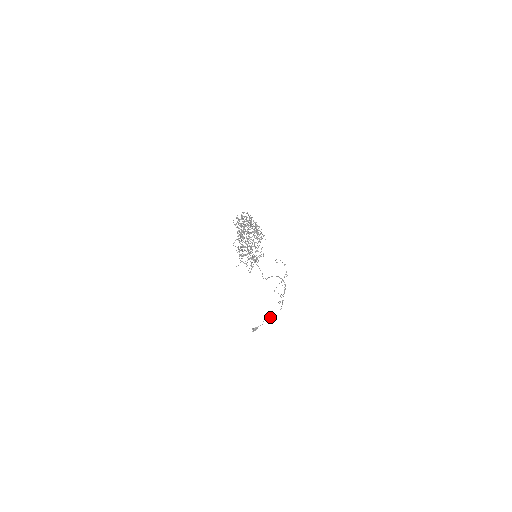
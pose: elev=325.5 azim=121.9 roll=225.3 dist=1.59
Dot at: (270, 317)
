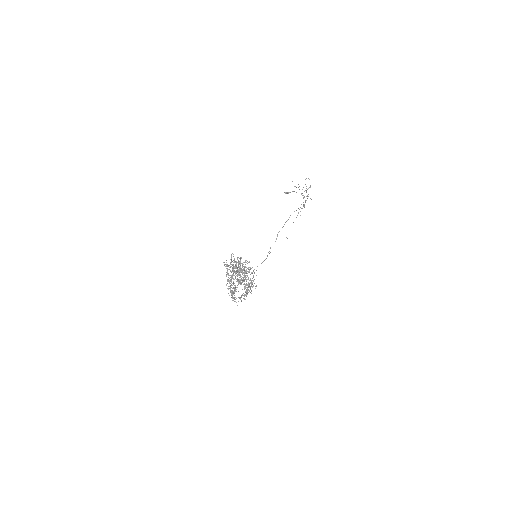
Dot at: occluded
